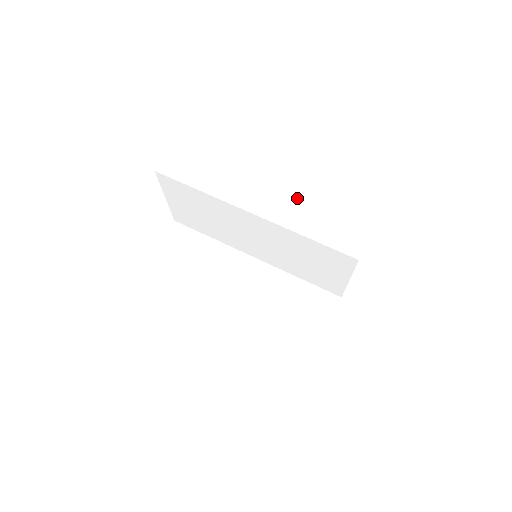
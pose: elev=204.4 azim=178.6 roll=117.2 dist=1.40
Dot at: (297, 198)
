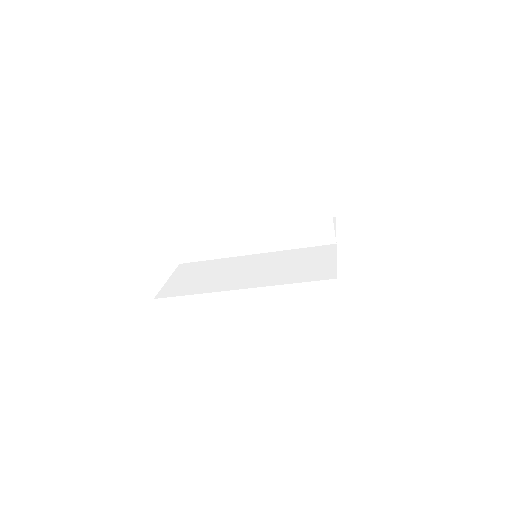
Dot at: occluded
